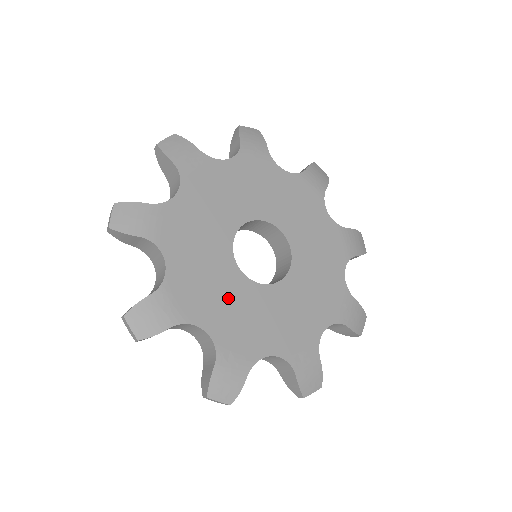
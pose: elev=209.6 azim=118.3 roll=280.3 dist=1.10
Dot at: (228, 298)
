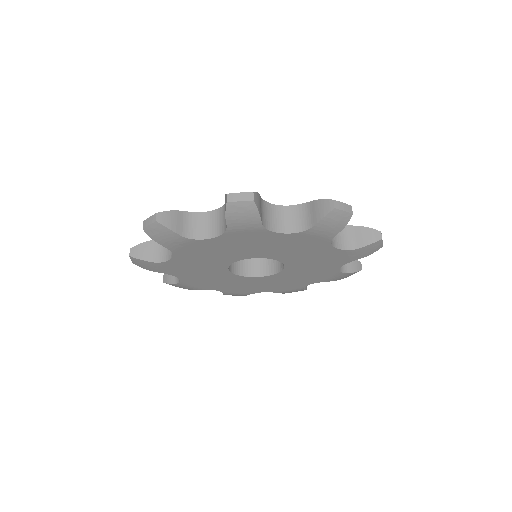
Dot at: (228, 282)
